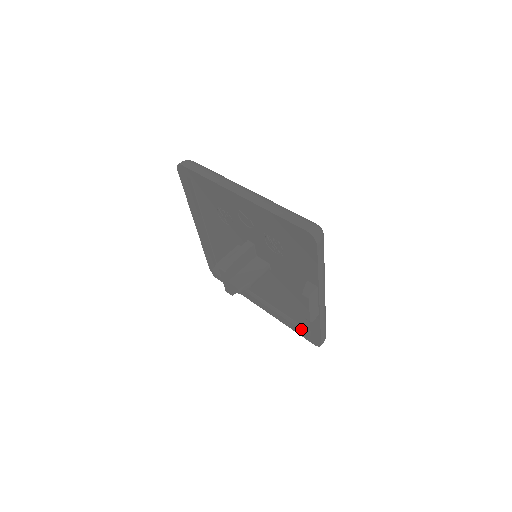
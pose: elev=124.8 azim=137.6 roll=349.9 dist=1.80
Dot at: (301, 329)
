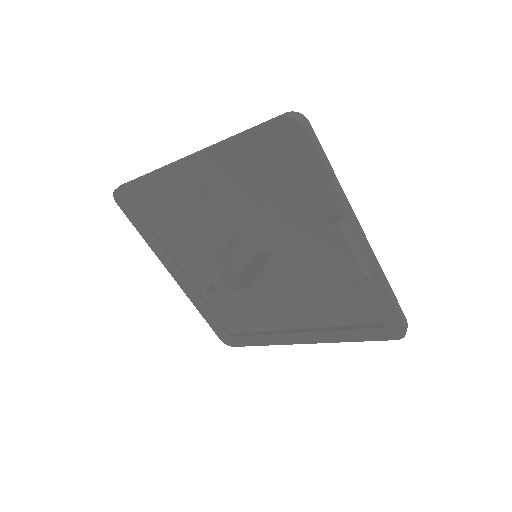
Dot at: (367, 328)
